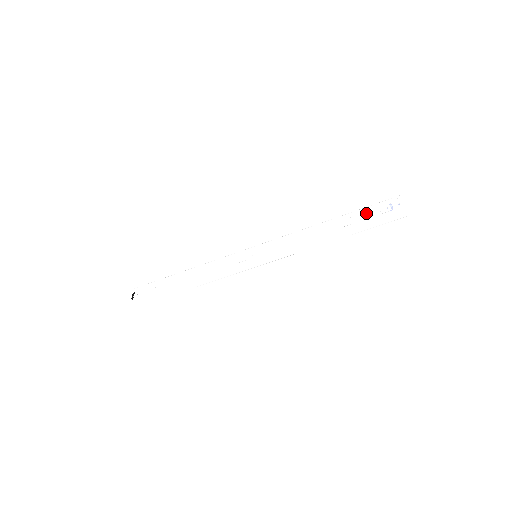
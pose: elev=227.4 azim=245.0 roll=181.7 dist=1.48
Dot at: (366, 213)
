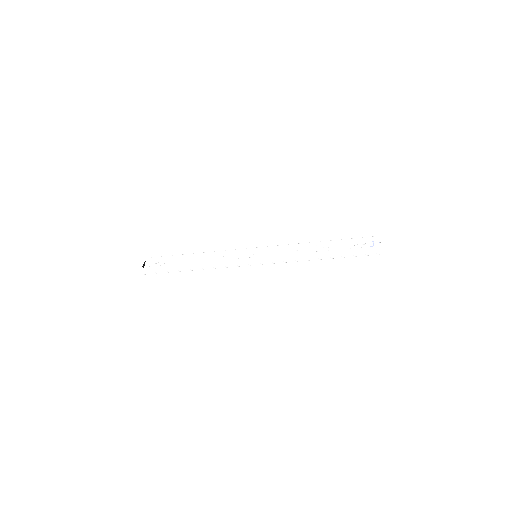
Dot at: (352, 243)
